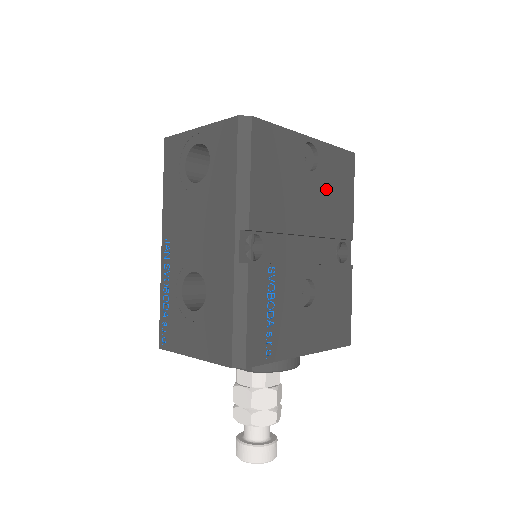
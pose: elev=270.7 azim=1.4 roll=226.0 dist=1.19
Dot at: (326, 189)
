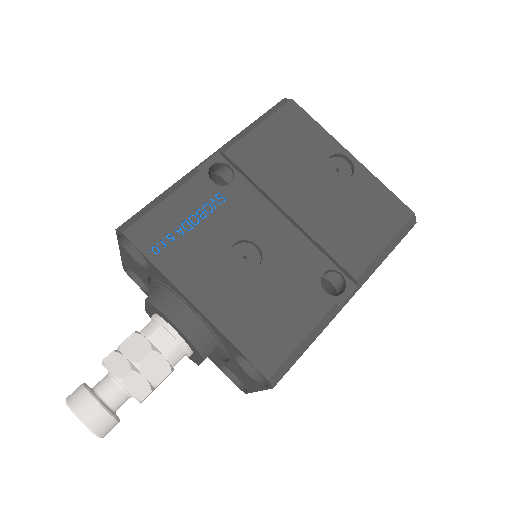
Dot at: (345, 205)
